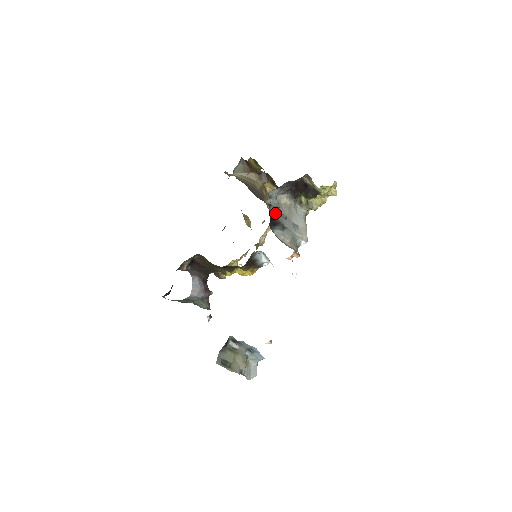
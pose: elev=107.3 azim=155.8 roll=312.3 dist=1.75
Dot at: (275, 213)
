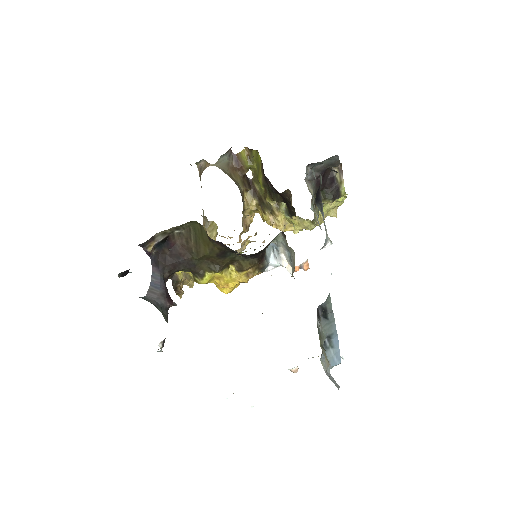
Dot at: (320, 185)
